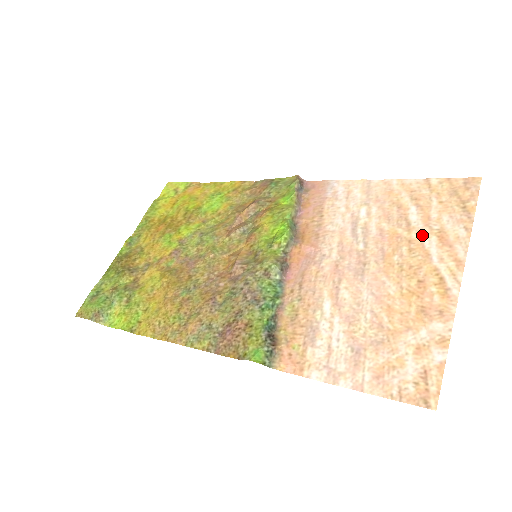
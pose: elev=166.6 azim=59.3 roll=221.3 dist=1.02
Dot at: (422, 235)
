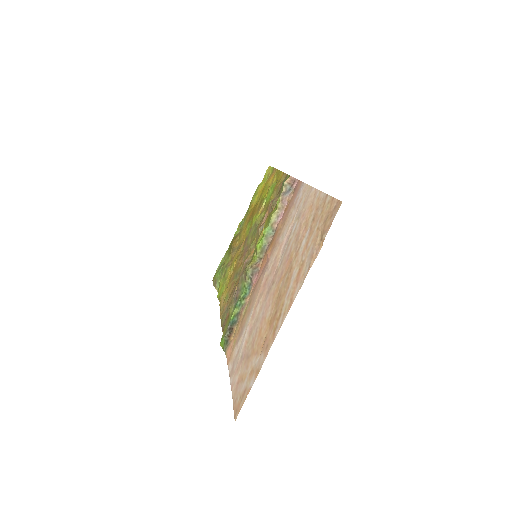
Dot at: (296, 265)
